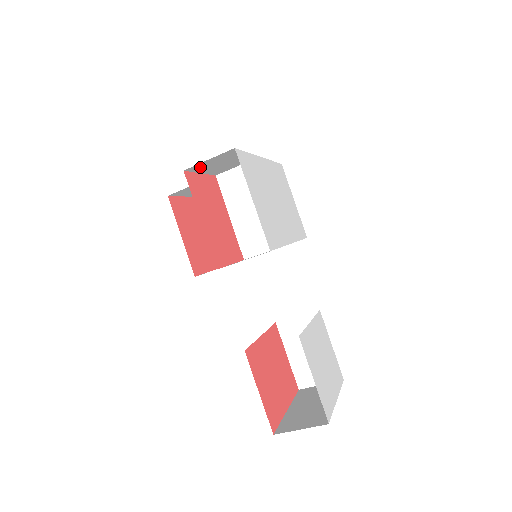
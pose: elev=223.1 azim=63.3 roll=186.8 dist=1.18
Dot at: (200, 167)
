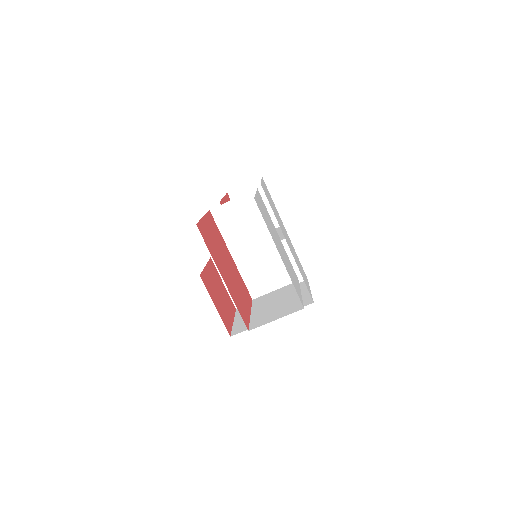
Dot at: occluded
